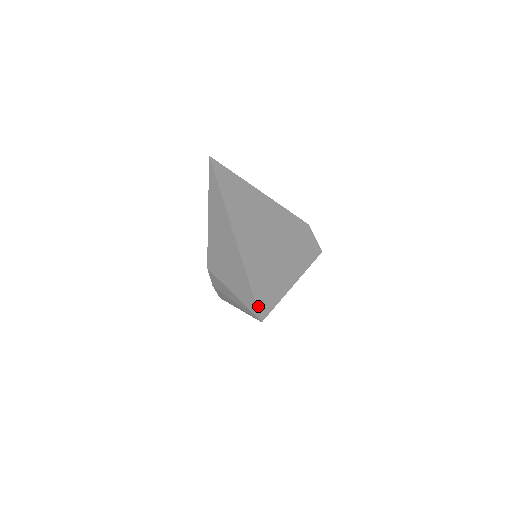
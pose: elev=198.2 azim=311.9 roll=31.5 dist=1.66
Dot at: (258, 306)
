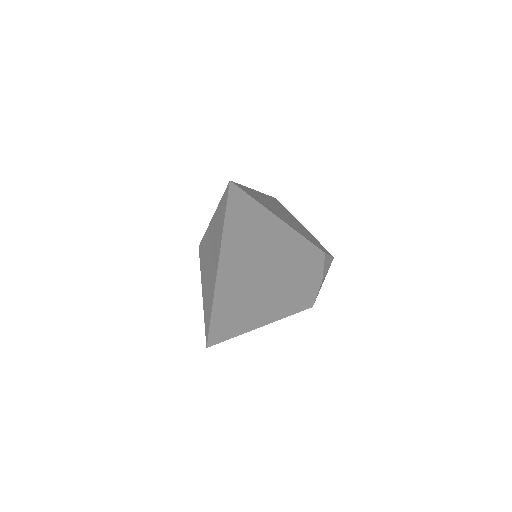
Dot at: (209, 340)
